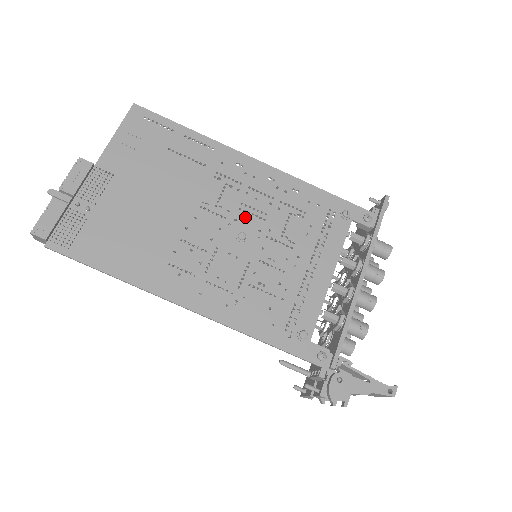
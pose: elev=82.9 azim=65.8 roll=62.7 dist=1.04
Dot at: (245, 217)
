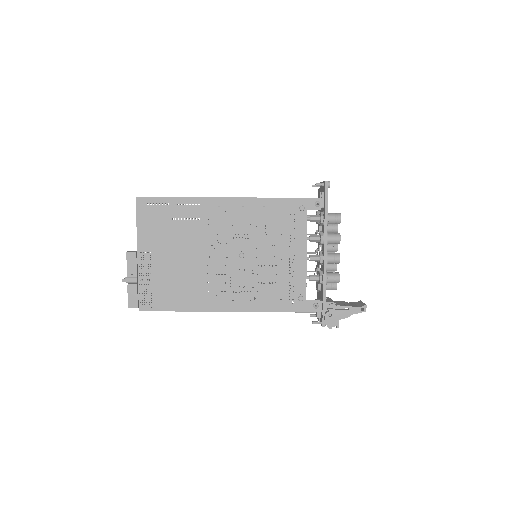
Dot at: (238, 242)
